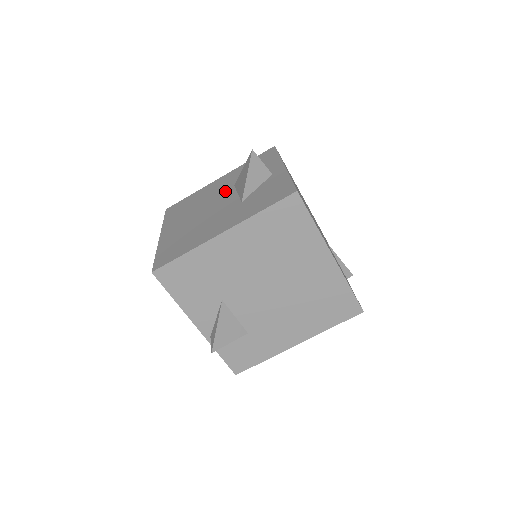
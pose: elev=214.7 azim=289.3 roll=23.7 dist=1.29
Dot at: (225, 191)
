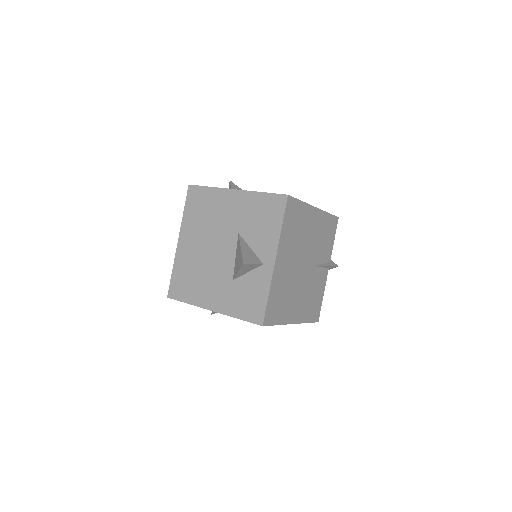
Dot at: (230, 234)
